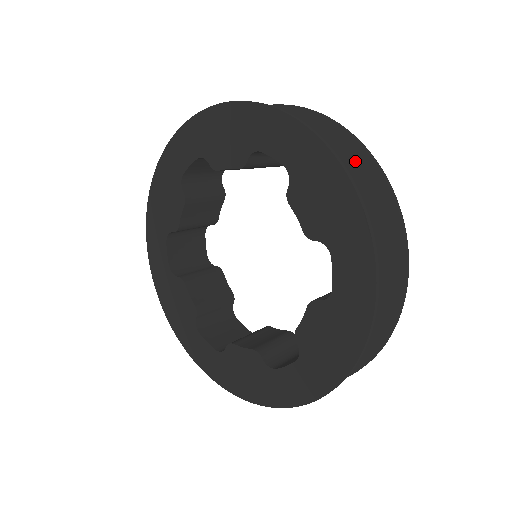
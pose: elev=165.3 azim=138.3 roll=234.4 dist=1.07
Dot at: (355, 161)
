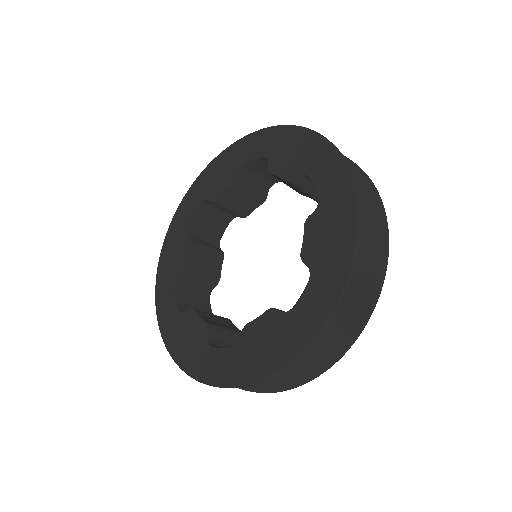
Dot at: occluded
